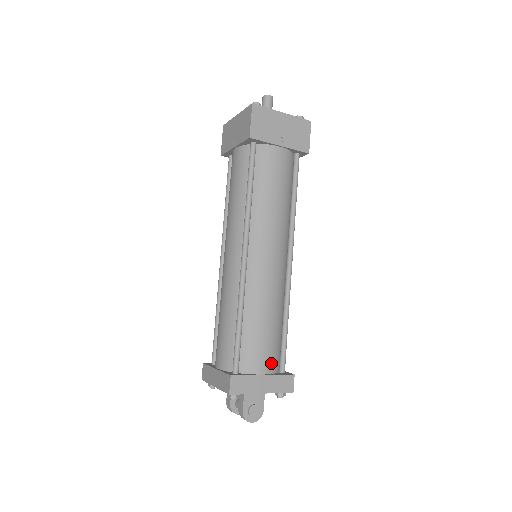
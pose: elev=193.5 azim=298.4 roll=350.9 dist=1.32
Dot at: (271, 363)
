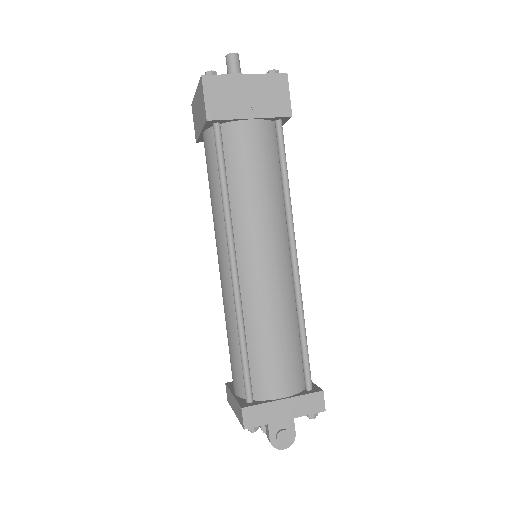
Dot at: (291, 383)
